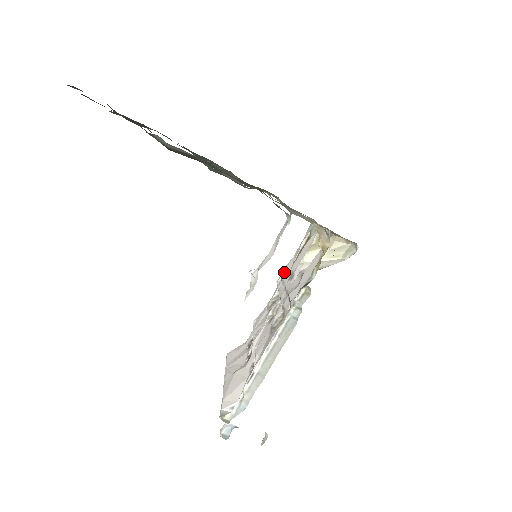
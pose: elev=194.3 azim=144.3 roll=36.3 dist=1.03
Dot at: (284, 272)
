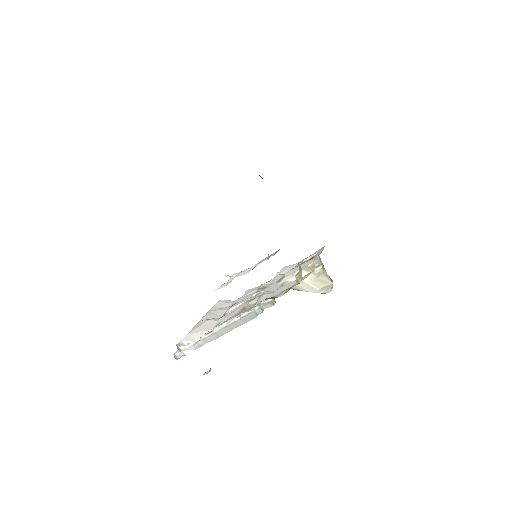
Dot at: (283, 271)
